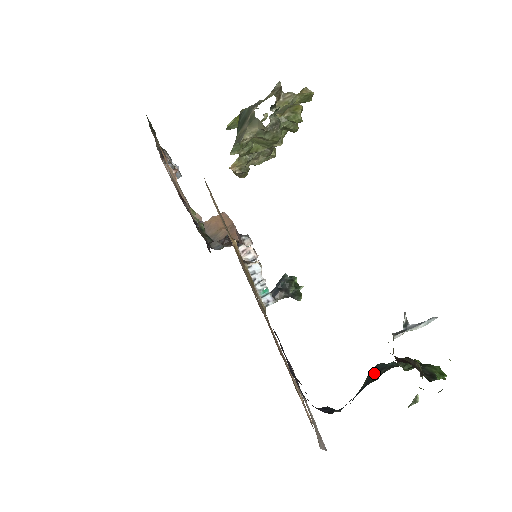
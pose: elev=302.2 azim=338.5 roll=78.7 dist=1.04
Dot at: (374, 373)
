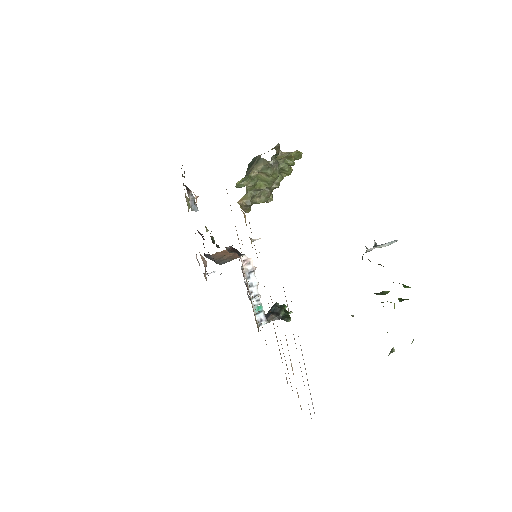
Dot at: occluded
